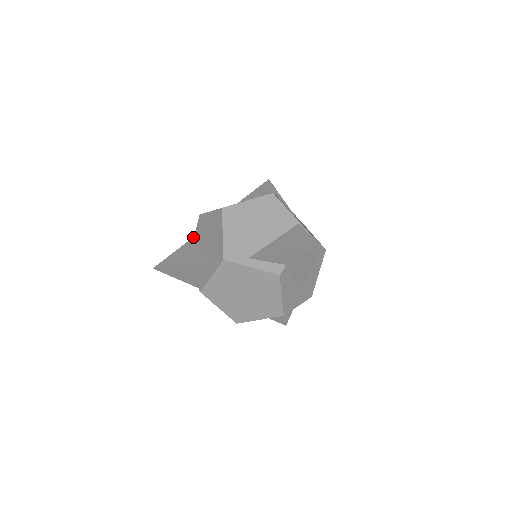
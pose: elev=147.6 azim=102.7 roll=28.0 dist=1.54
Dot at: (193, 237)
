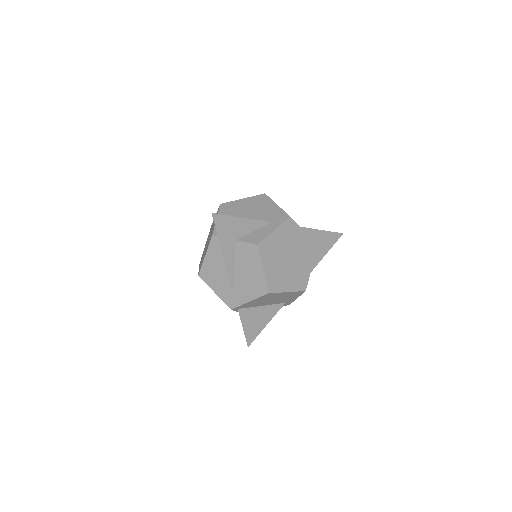
Dot at: occluded
